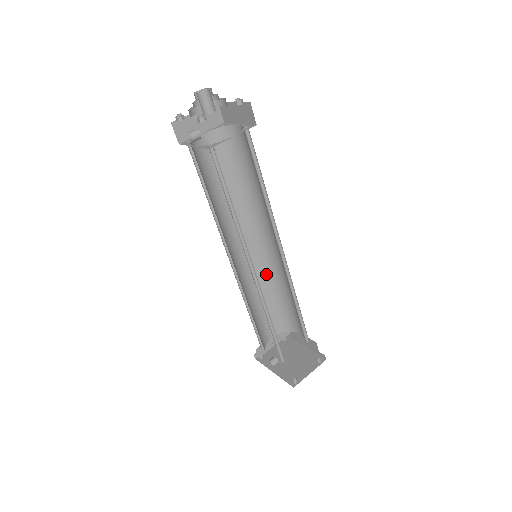
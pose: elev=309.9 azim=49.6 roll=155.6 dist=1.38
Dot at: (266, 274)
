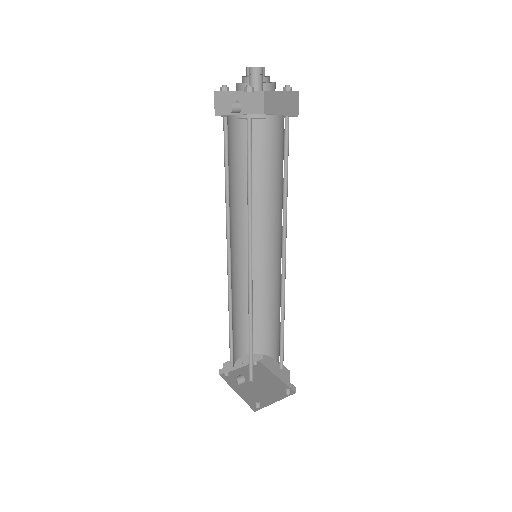
Dot at: (258, 283)
